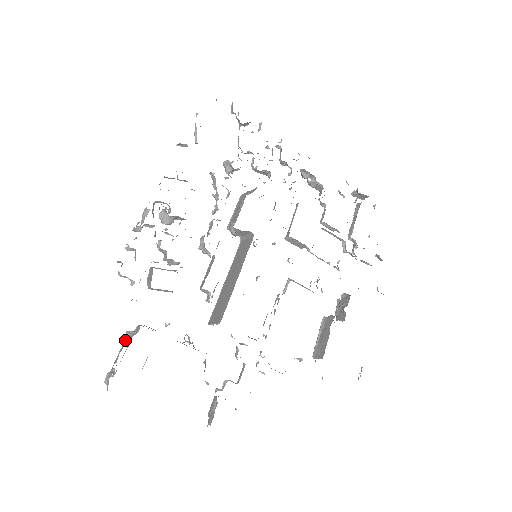
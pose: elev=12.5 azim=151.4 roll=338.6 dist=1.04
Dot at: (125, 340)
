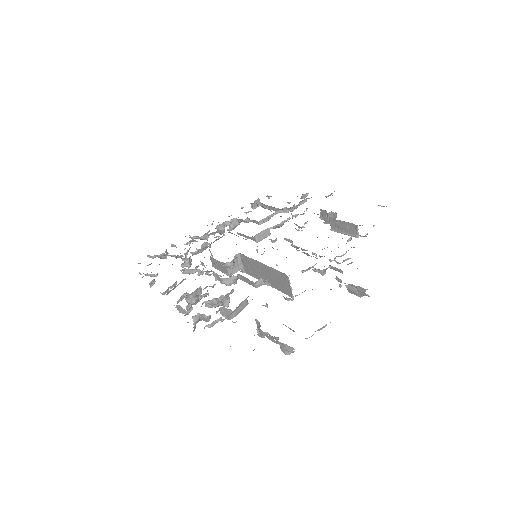
Dot at: (260, 331)
